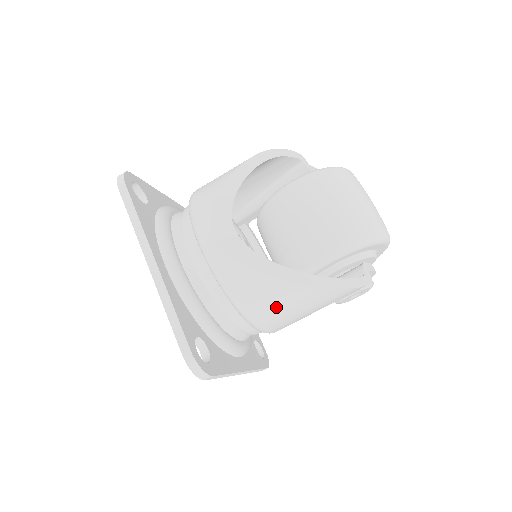
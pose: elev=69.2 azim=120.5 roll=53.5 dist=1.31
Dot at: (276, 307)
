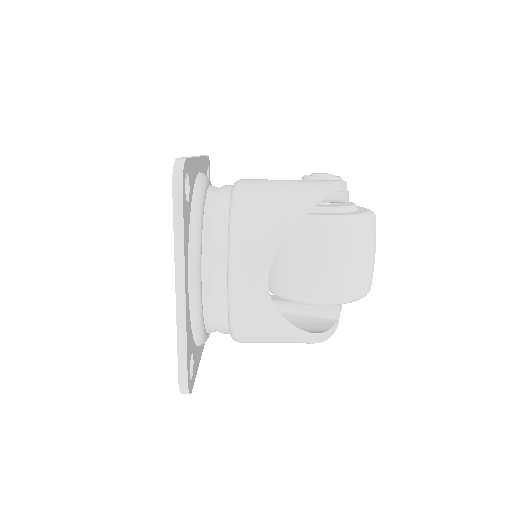
Dot at: (264, 342)
